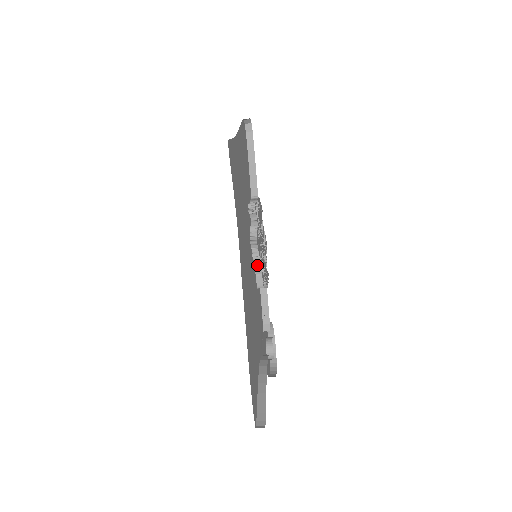
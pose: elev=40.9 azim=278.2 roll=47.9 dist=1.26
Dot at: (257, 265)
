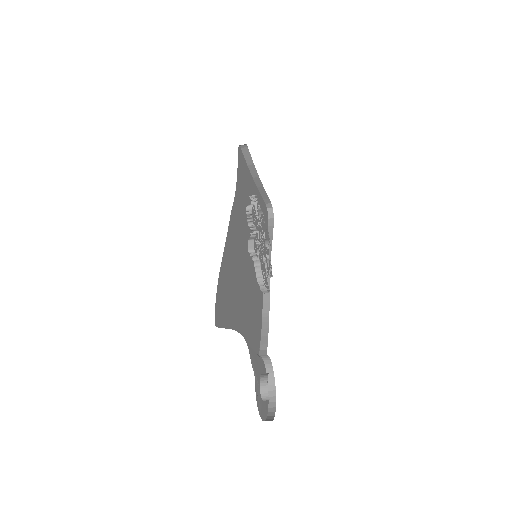
Dot at: (252, 237)
